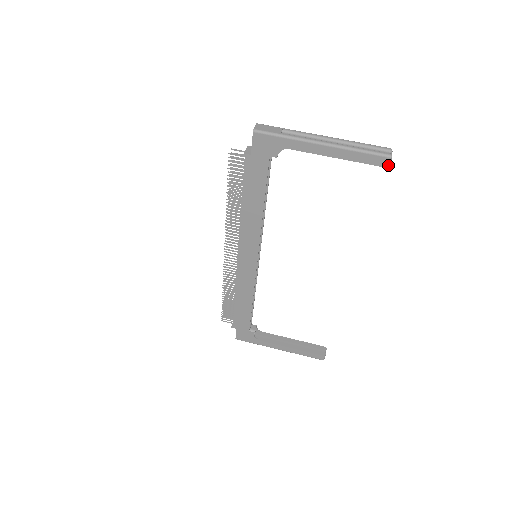
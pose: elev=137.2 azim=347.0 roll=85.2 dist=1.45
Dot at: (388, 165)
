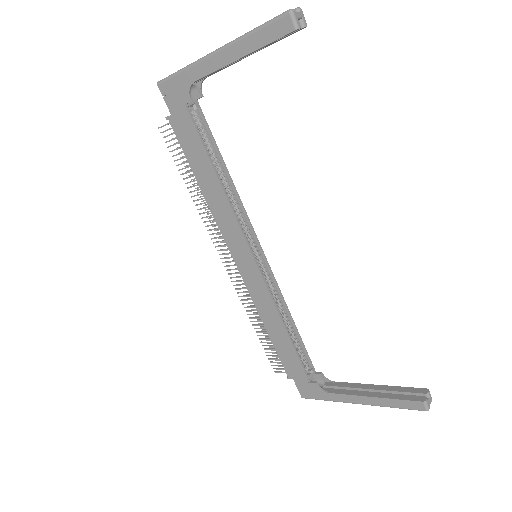
Dot at: (295, 25)
